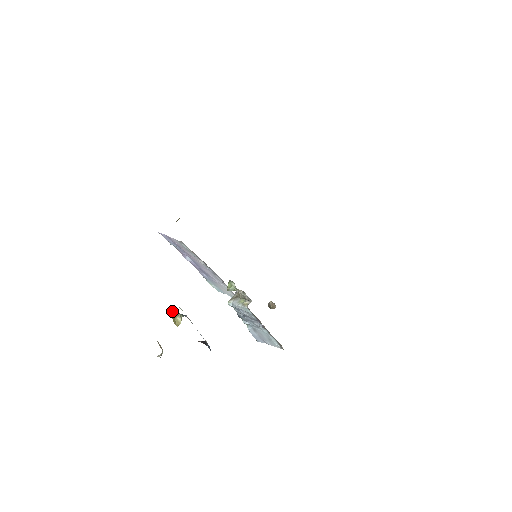
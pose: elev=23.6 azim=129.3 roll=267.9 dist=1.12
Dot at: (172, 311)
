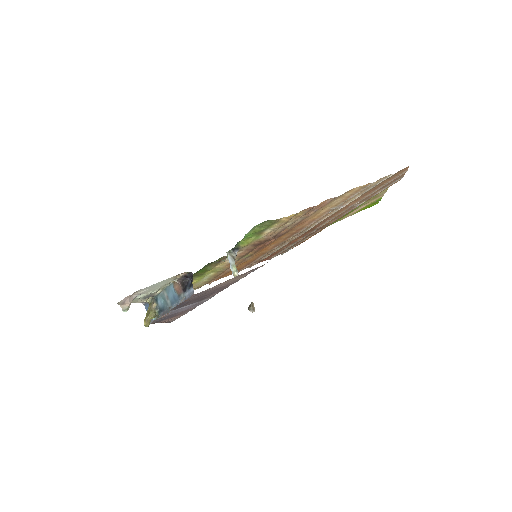
Dot at: (154, 300)
